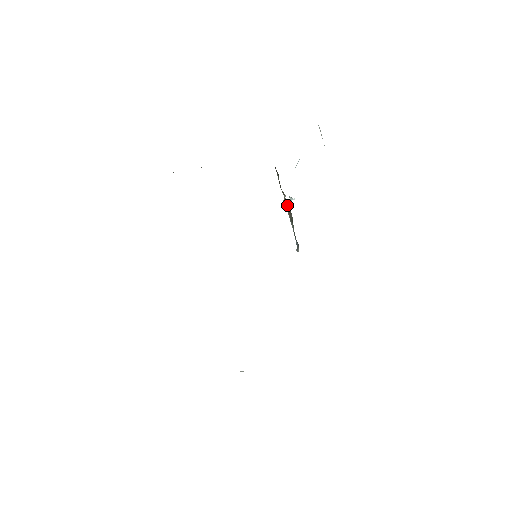
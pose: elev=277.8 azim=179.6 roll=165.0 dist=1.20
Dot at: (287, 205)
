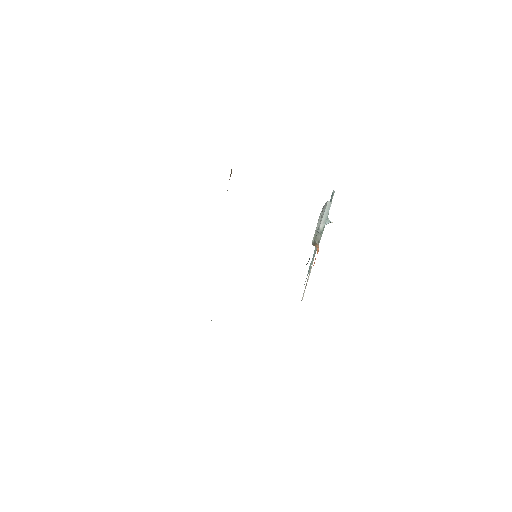
Dot at: occluded
